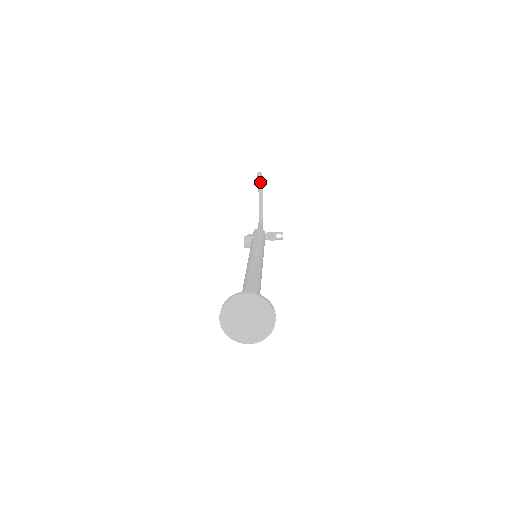
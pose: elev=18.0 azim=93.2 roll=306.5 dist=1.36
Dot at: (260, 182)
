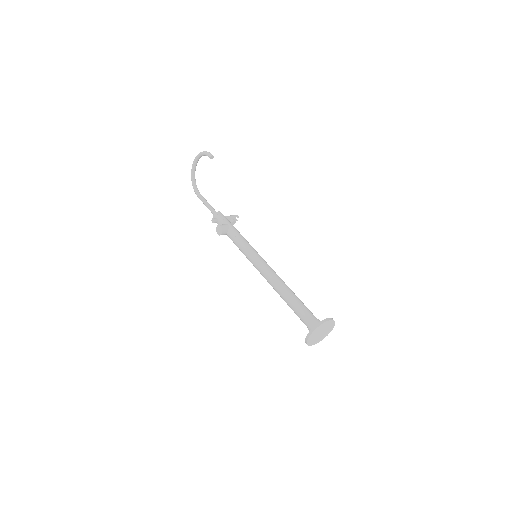
Dot at: occluded
